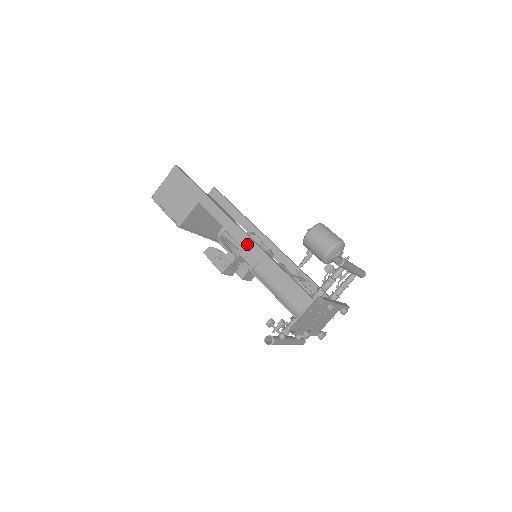
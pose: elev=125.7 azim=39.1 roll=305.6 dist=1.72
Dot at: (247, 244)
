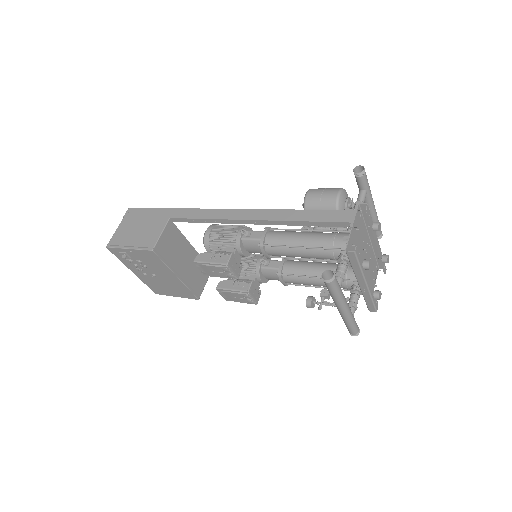
Dot at: (247, 215)
